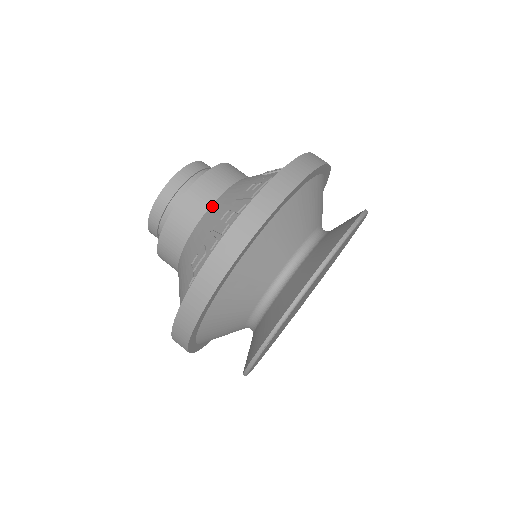
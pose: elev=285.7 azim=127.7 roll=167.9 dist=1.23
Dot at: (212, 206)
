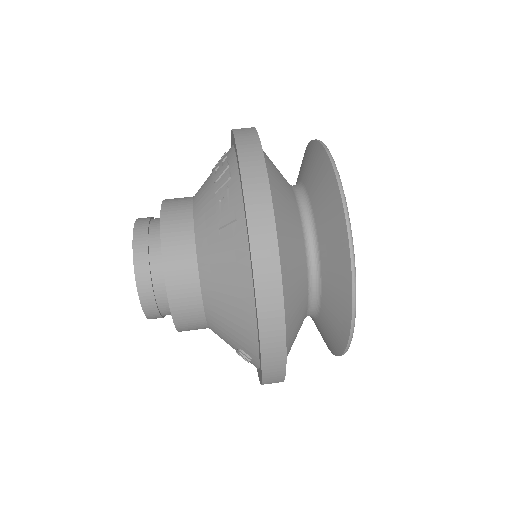
Dot at: (194, 198)
